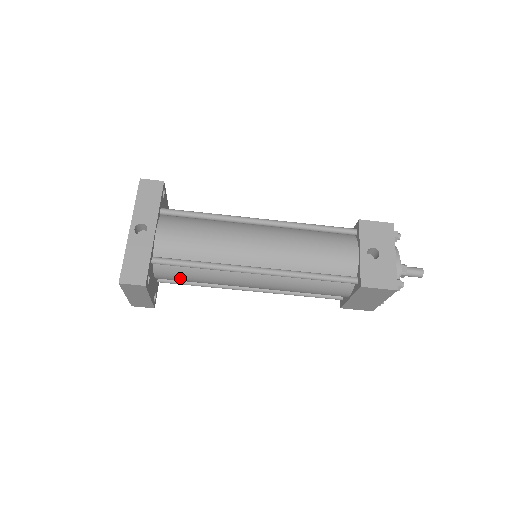
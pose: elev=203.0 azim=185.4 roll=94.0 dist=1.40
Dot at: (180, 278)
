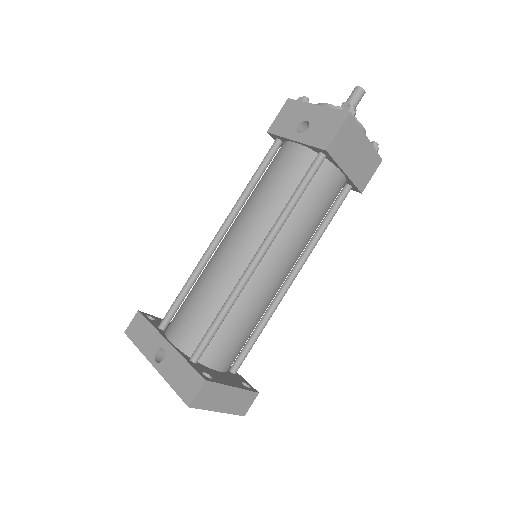
Dot at: (233, 345)
